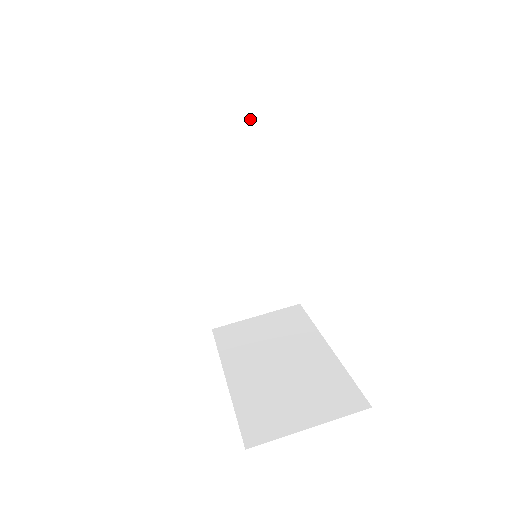
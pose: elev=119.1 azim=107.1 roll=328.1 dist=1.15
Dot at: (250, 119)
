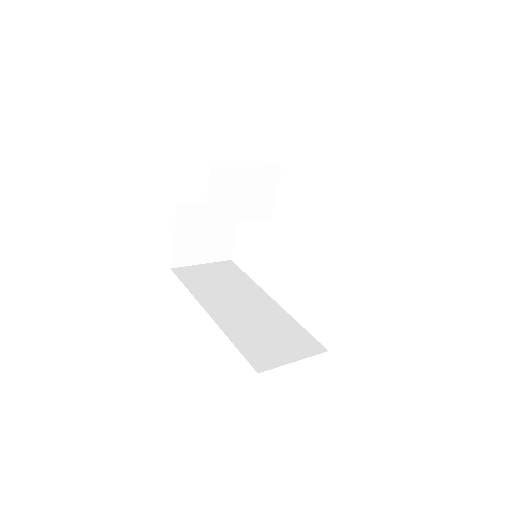
Dot at: (230, 270)
